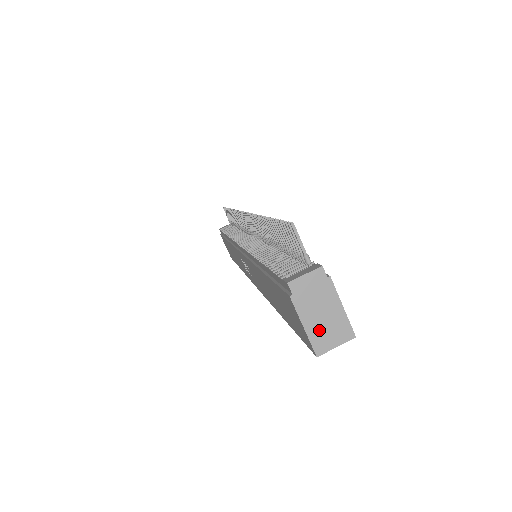
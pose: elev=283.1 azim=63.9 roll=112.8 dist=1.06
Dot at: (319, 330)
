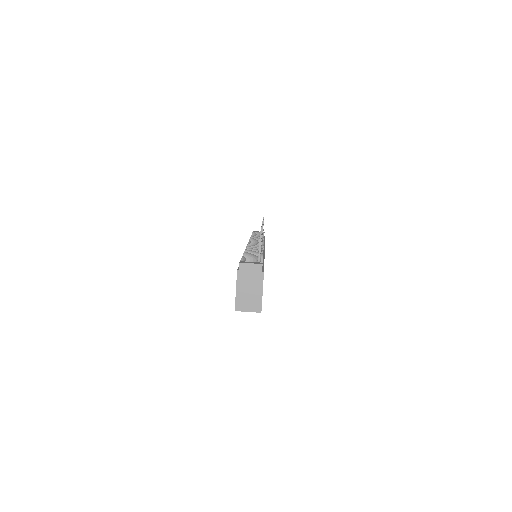
Dot at: (243, 297)
